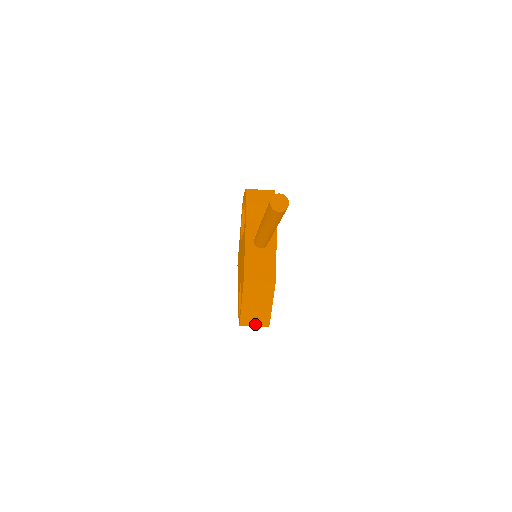
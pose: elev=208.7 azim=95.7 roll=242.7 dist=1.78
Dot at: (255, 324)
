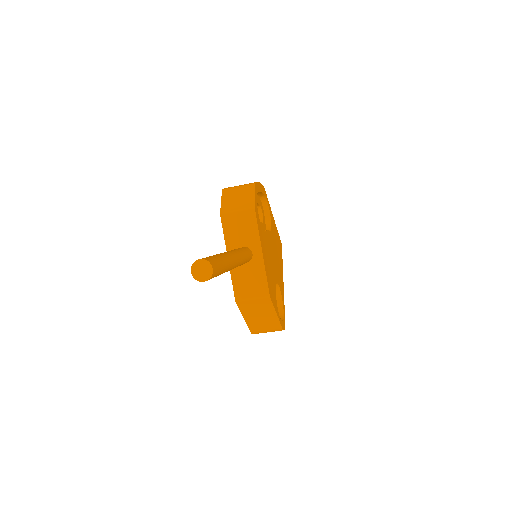
Dot at: (268, 331)
